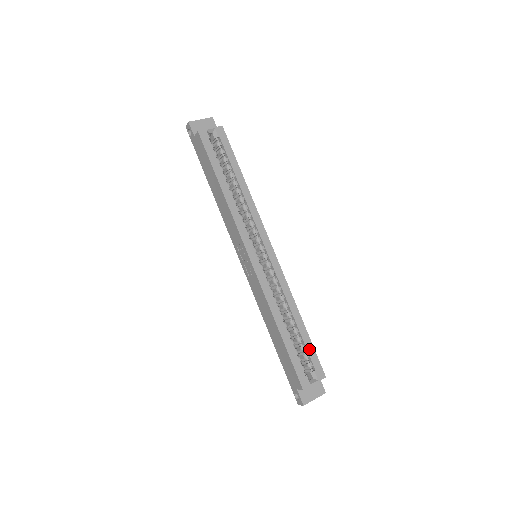
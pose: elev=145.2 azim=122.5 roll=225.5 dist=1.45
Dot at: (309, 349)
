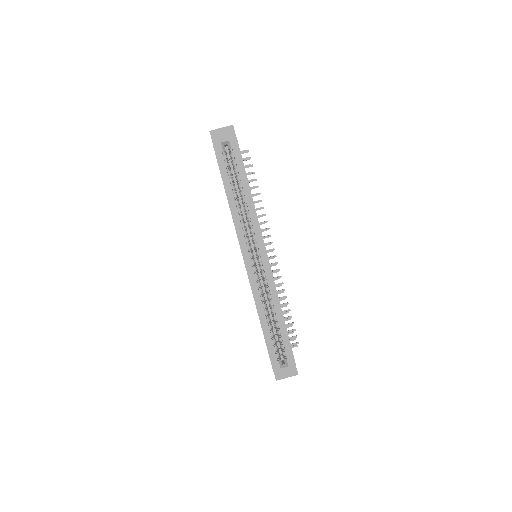
Dot at: (285, 341)
